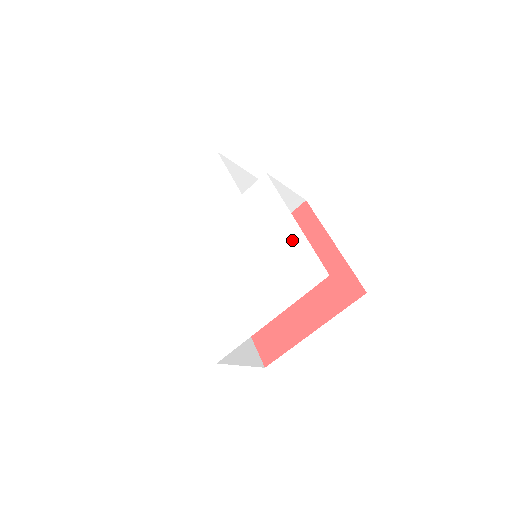
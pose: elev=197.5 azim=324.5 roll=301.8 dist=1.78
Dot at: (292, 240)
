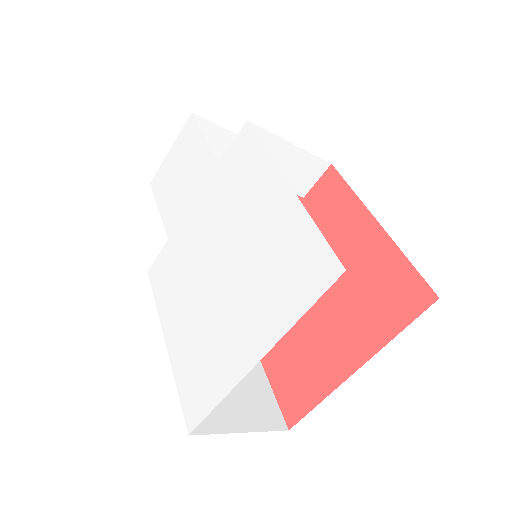
Dot at: (284, 217)
